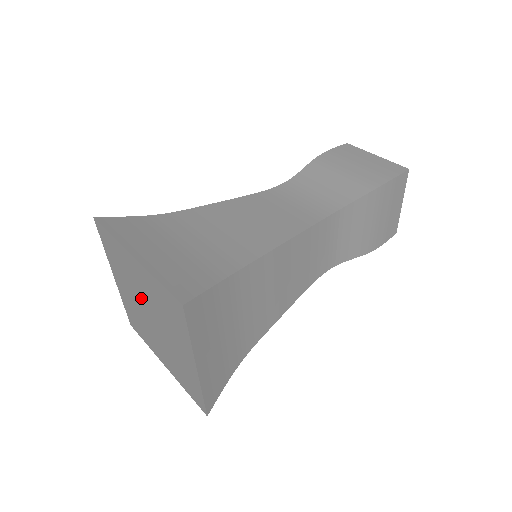
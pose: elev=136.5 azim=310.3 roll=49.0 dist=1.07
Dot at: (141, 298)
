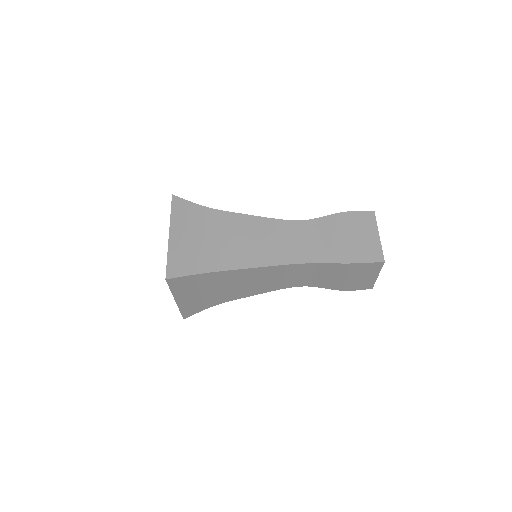
Dot at: occluded
